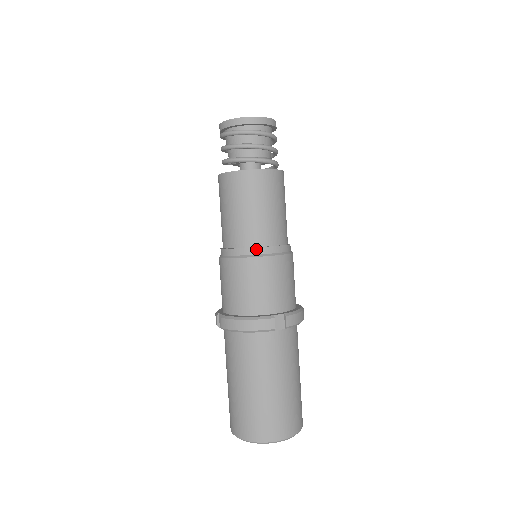
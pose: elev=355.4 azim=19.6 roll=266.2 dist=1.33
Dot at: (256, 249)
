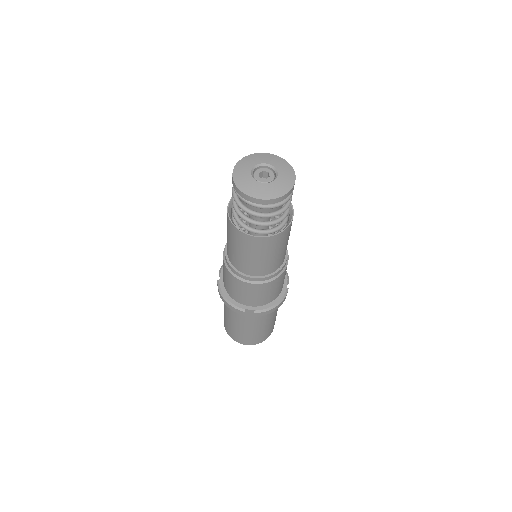
Dot at: (284, 266)
